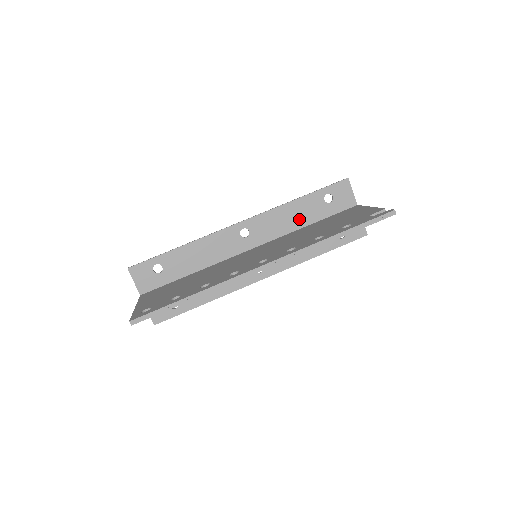
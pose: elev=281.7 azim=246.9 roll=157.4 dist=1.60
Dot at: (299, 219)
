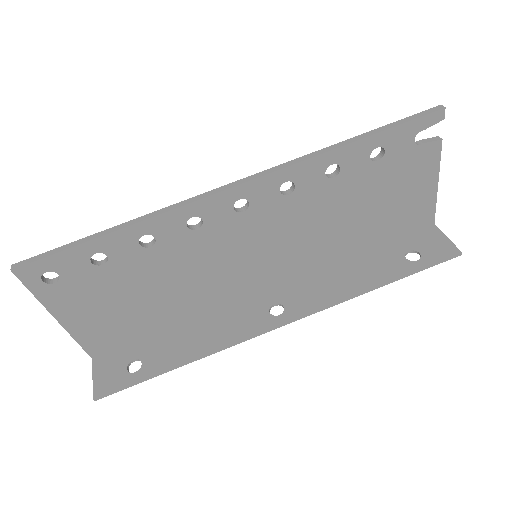
Dot at: occluded
